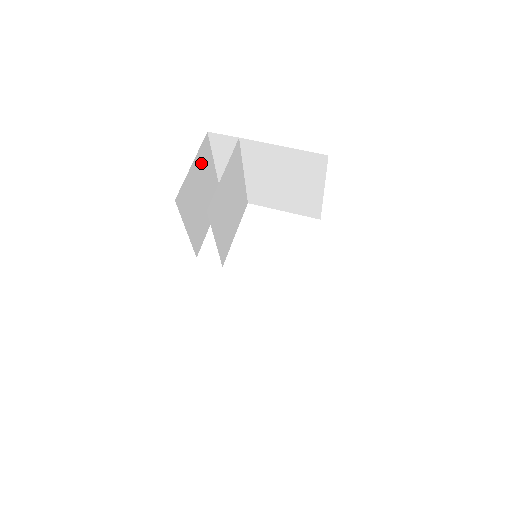
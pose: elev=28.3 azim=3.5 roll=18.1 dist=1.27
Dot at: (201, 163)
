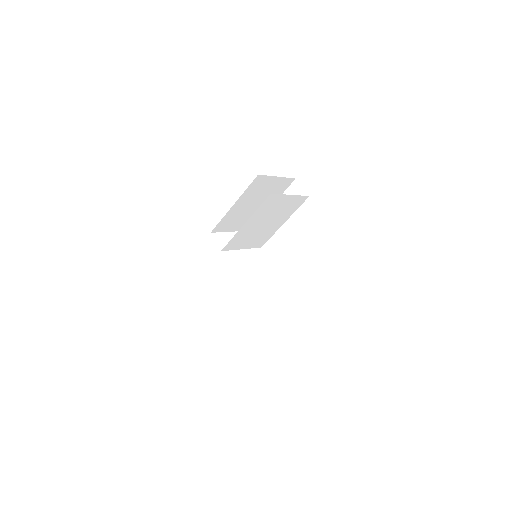
Dot at: (277, 187)
